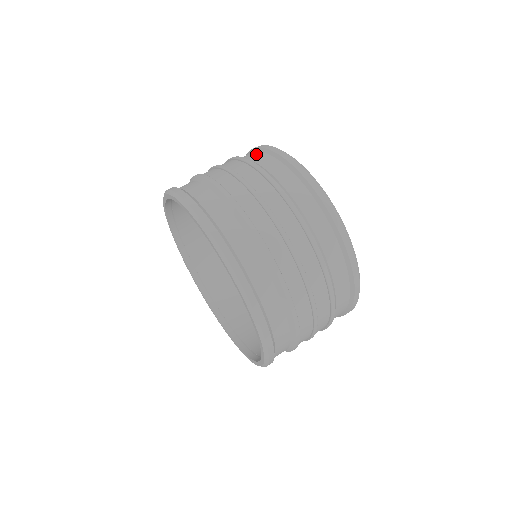
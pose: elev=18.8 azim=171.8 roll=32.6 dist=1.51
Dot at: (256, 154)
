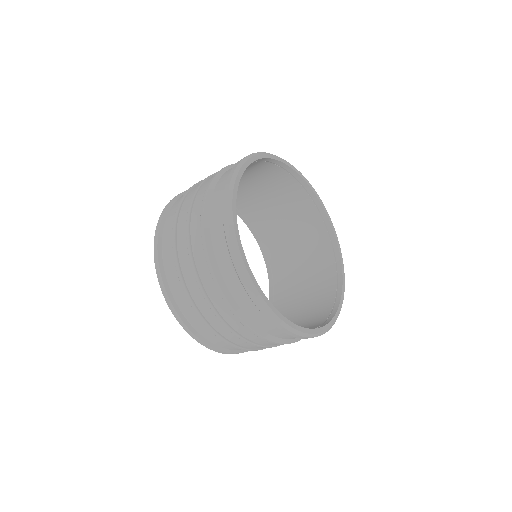
Dot at: (218, 227)
